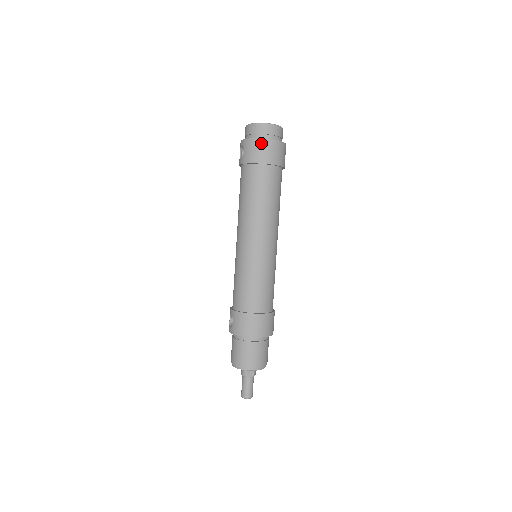
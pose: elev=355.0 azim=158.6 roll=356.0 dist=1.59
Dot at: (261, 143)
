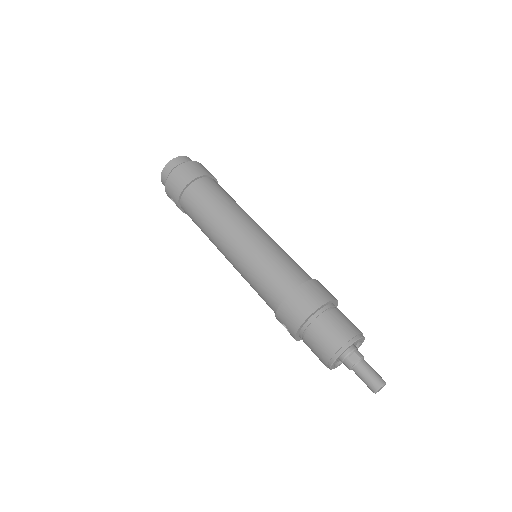
Dot at: (172, 178)
